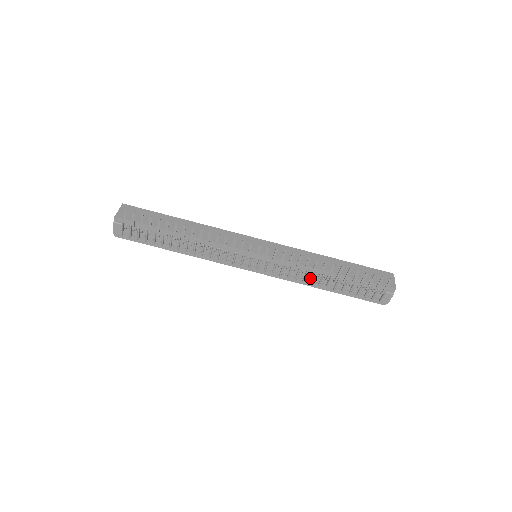
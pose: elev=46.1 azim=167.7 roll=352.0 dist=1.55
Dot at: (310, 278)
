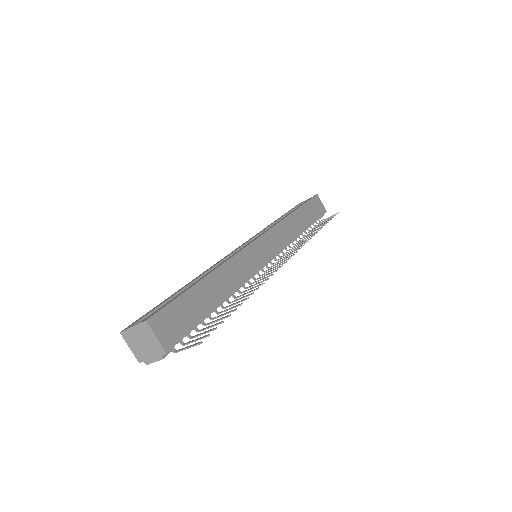
Dot at: occluded
